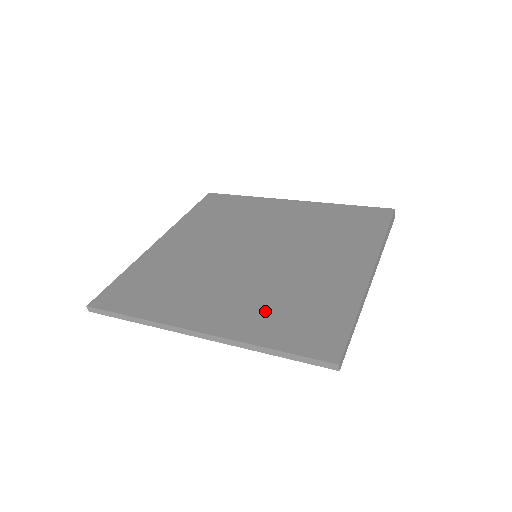
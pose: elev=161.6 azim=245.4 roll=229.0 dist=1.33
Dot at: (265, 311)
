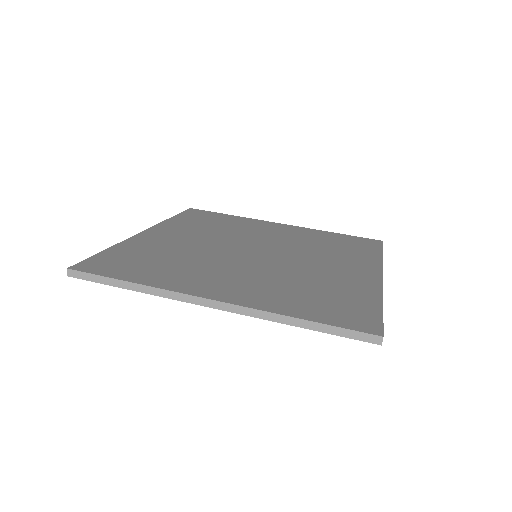
Dot at: (285, 292)
